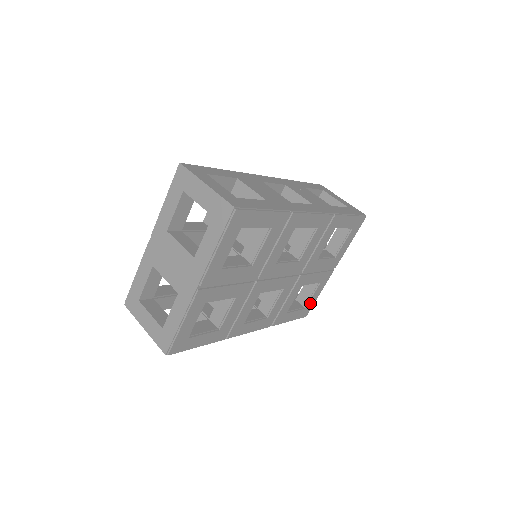
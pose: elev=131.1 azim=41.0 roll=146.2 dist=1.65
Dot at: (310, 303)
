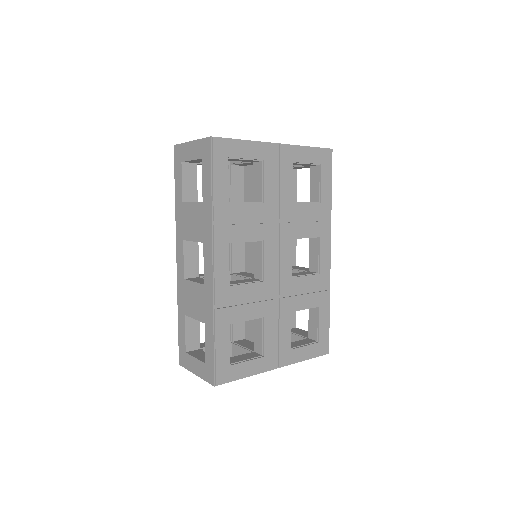
Dot at: (236, 369)
